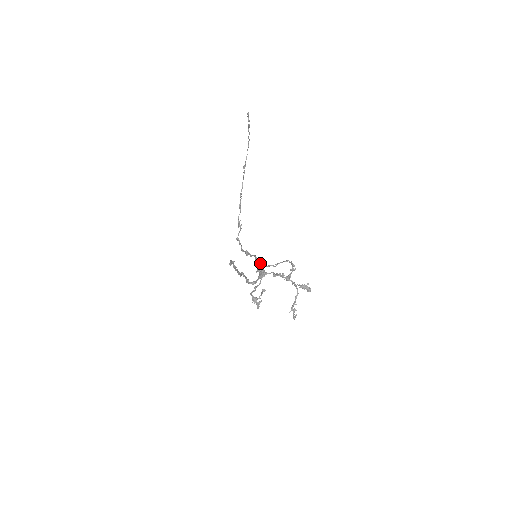
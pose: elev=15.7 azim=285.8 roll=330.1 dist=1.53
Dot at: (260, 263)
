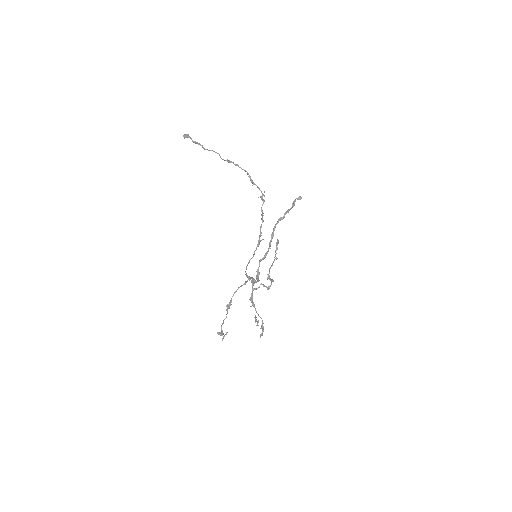
Dot at: (276, 245)
